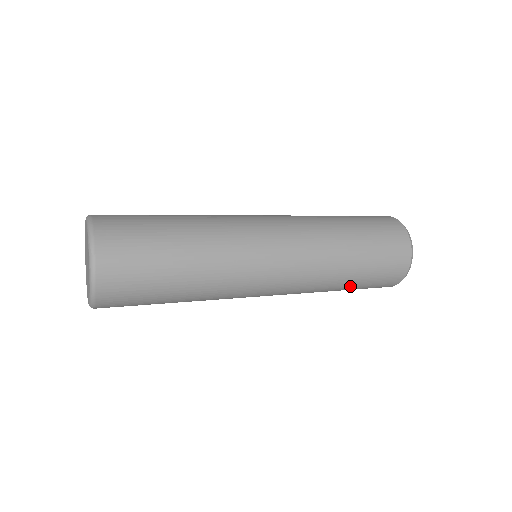
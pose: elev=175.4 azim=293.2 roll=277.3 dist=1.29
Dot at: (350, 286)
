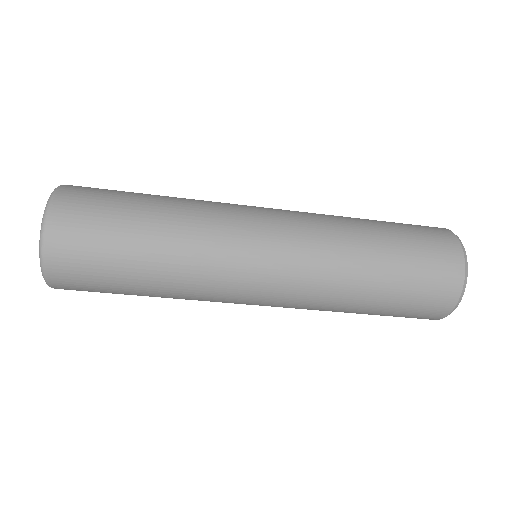
Dot at: (375, 307)
